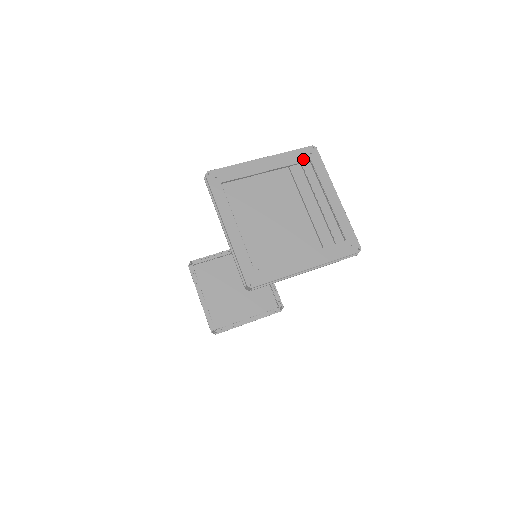
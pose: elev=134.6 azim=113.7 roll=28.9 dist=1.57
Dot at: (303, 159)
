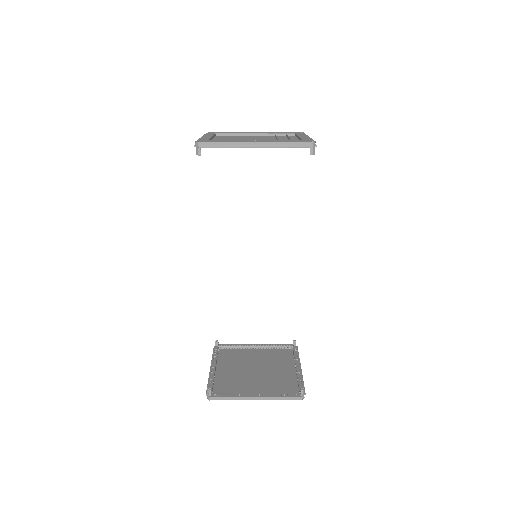
Dot at: (289, 133)
